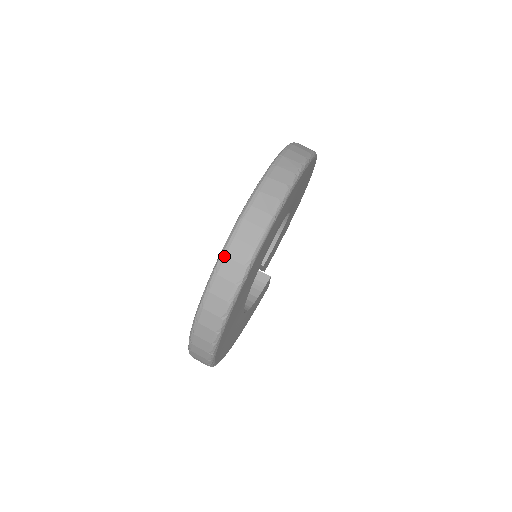
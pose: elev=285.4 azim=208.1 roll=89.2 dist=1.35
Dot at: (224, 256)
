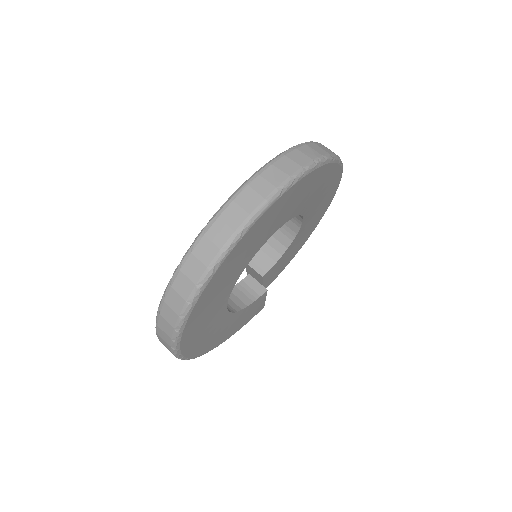
Dot at: (217, 217)
